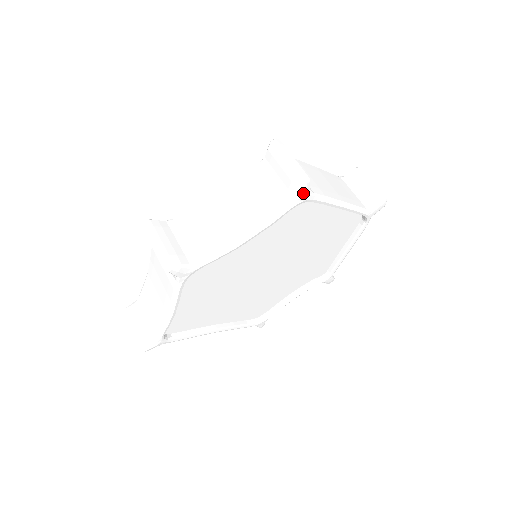
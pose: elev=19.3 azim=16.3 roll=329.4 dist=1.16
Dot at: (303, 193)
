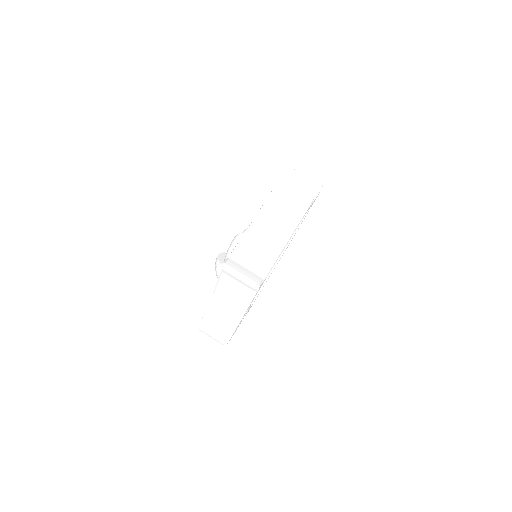
Dot at: occluded
